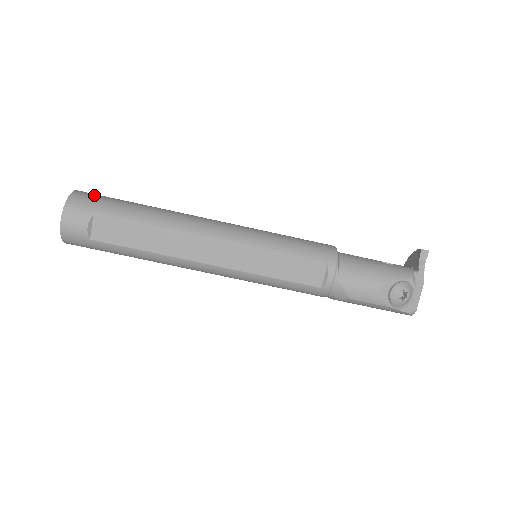
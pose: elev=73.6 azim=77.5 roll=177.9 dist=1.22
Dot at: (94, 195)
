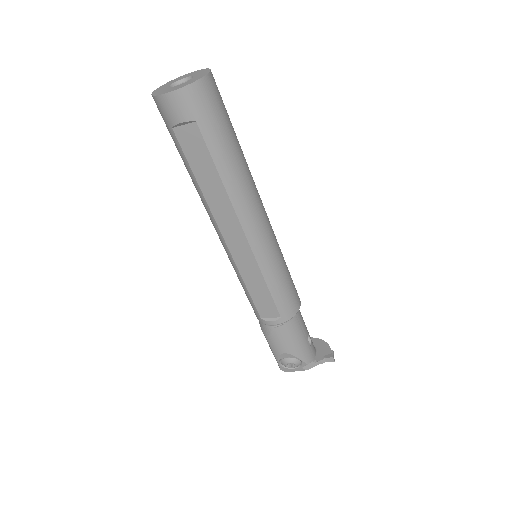
Dot at: (216, 98)
